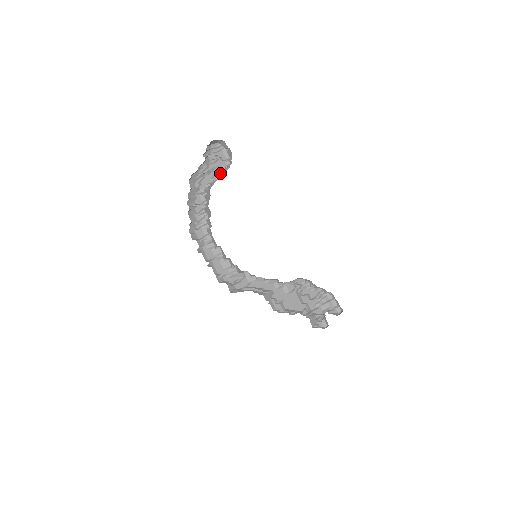
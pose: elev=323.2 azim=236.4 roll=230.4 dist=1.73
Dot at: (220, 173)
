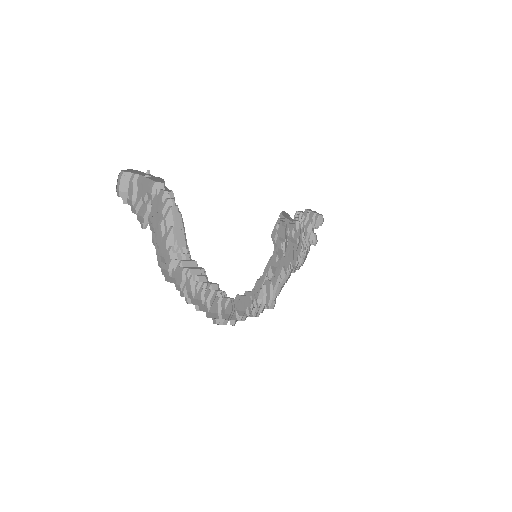
Dot at: (165, 217)
